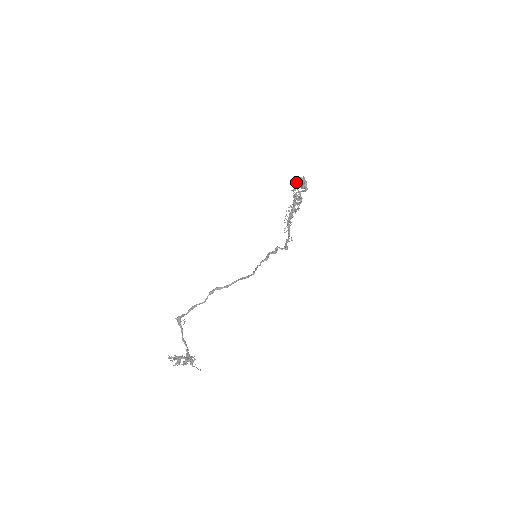
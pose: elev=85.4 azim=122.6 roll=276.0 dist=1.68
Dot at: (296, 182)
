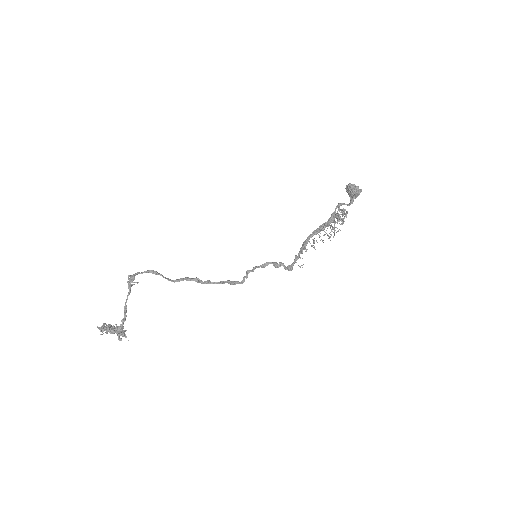
Dot at: (350, 187)
